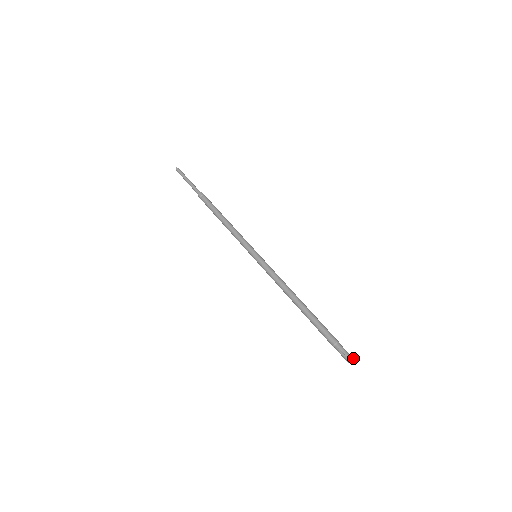
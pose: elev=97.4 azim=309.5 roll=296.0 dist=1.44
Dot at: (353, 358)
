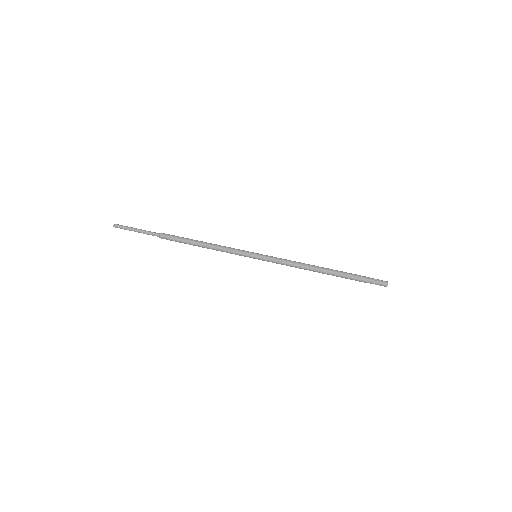
Dot at: occluded
